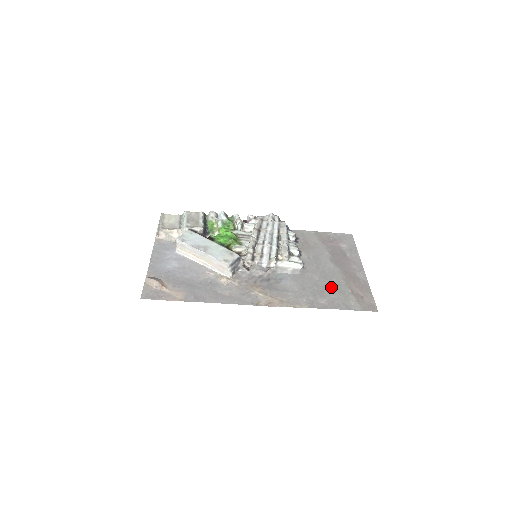
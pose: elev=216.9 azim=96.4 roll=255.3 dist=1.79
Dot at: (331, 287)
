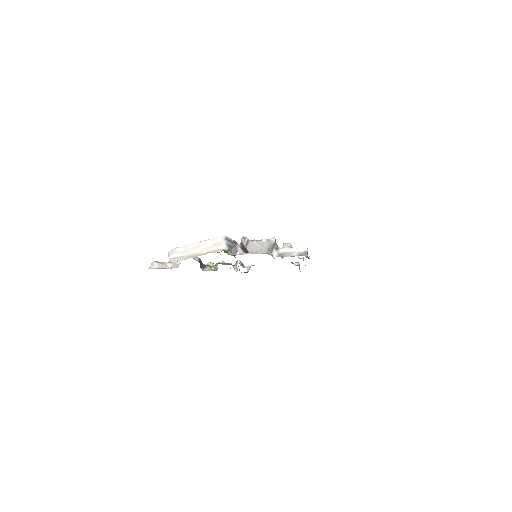
Dot at: occluded
